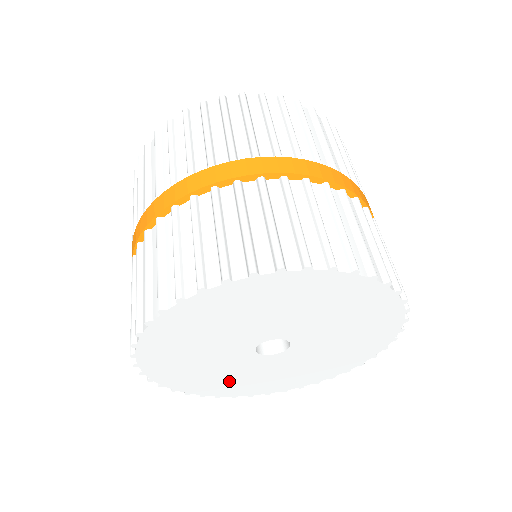
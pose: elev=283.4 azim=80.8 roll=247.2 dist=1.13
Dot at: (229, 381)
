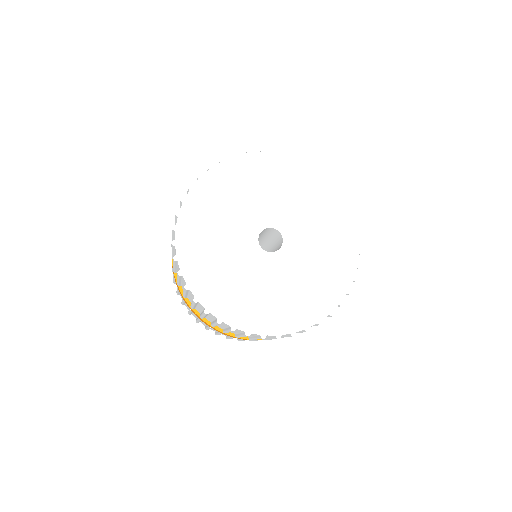
Dot at: (280, 302)
